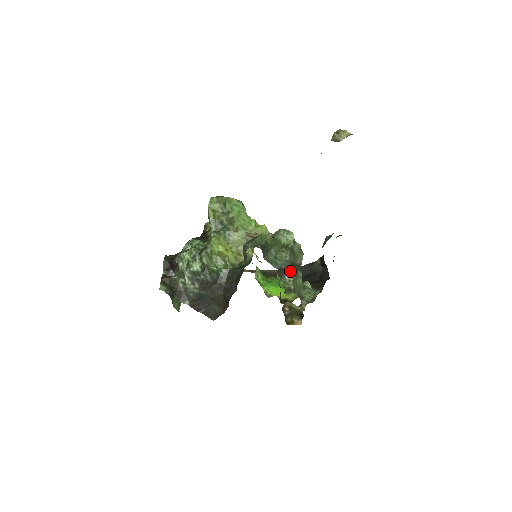
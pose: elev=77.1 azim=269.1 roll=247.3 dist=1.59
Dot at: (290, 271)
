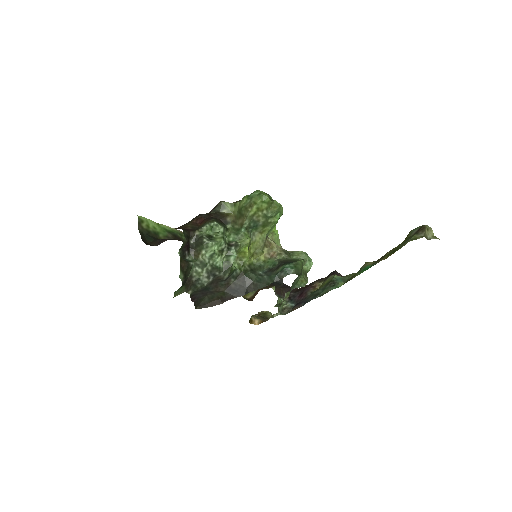
Dot at: occluded
